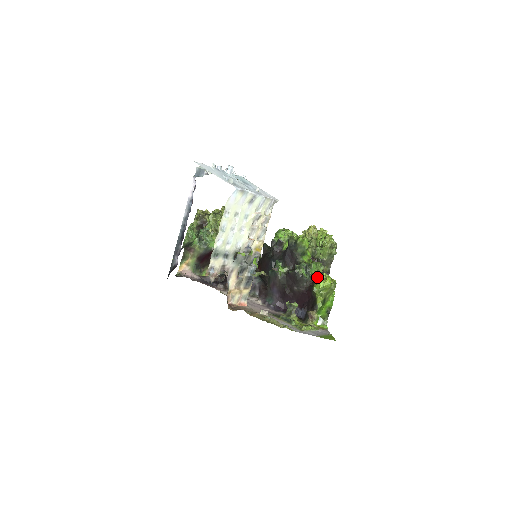
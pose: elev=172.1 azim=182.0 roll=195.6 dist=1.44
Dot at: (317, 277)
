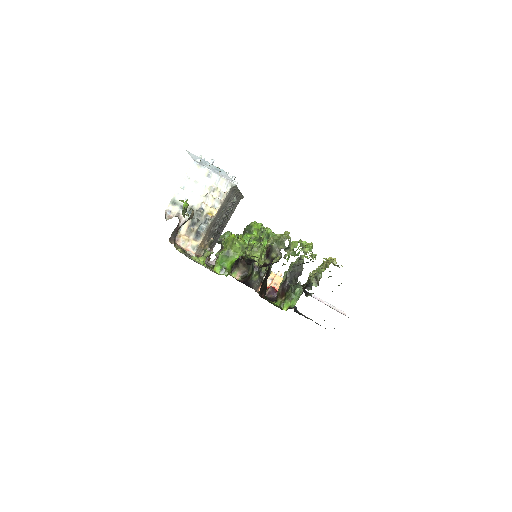
Dot at: (230, 234)
